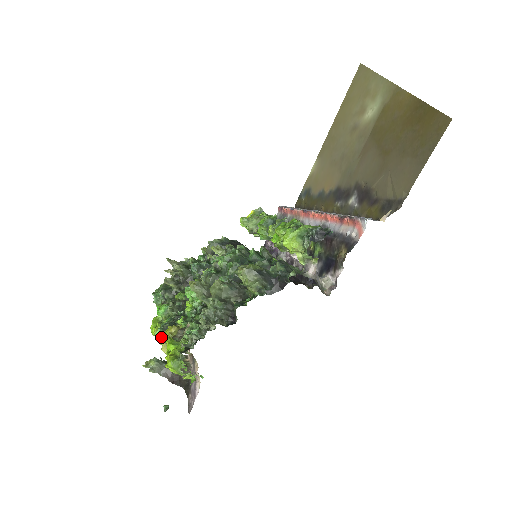
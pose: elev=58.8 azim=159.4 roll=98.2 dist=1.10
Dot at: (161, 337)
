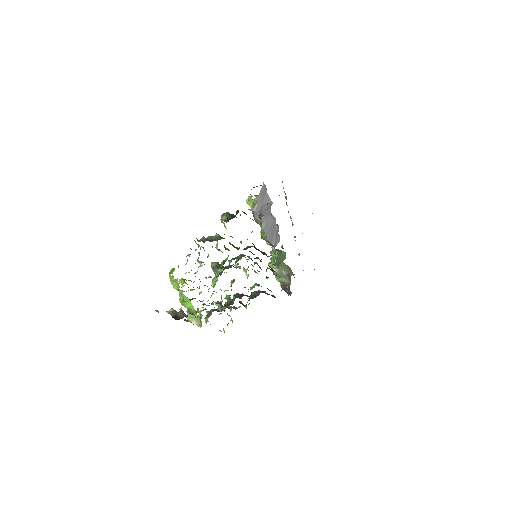
Dot at: occluded
